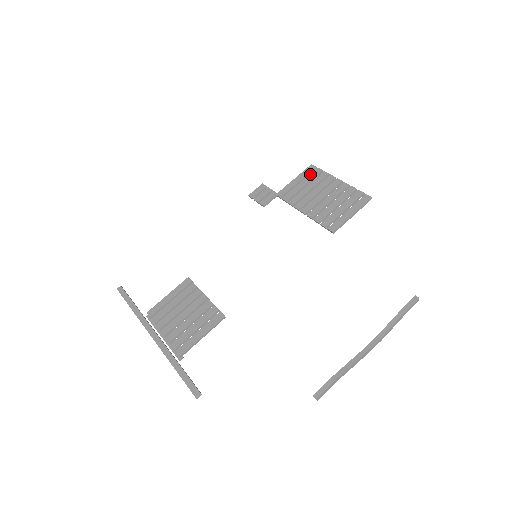
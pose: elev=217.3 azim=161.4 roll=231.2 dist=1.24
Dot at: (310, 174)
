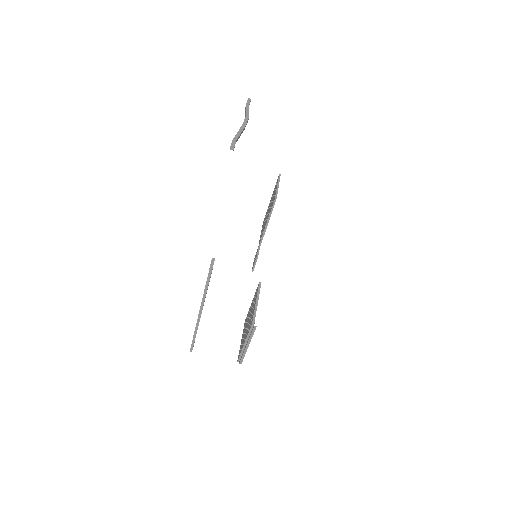
Dot at: (263, 223)
